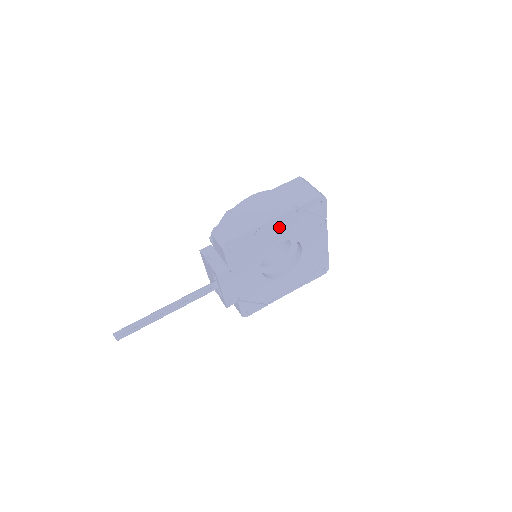
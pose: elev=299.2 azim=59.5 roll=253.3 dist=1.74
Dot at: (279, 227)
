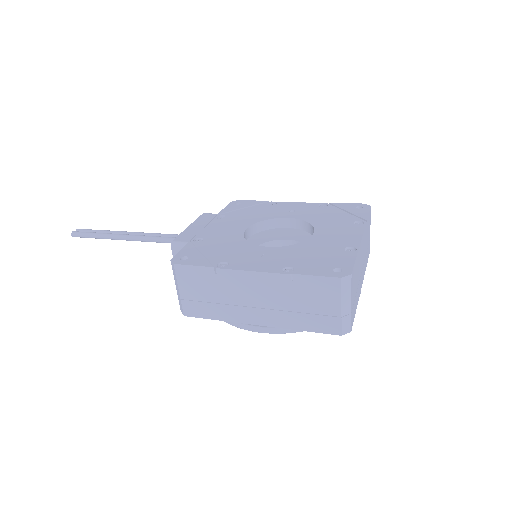
Dot at: (298, 209)
